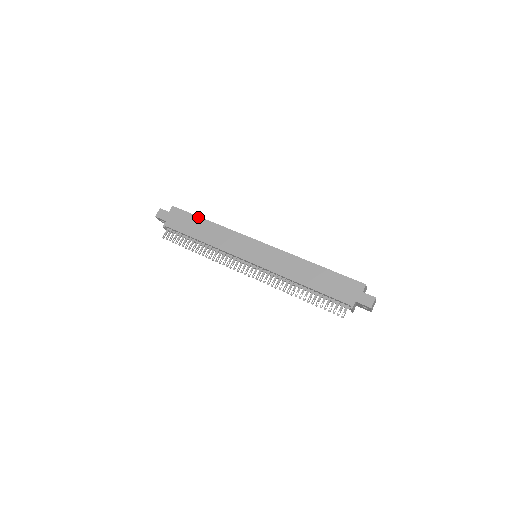
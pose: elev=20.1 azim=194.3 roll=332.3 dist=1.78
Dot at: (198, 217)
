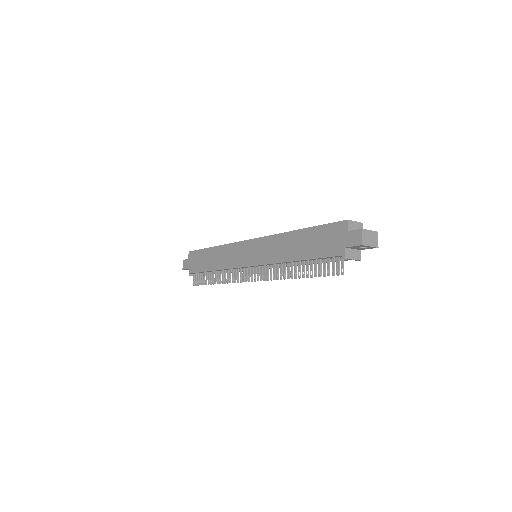
Dot at: (205, 249)
